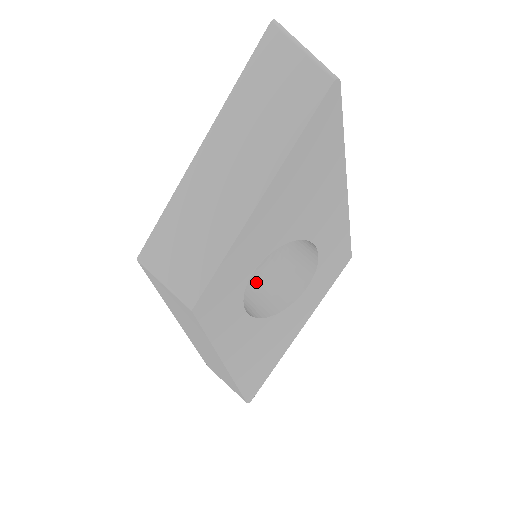
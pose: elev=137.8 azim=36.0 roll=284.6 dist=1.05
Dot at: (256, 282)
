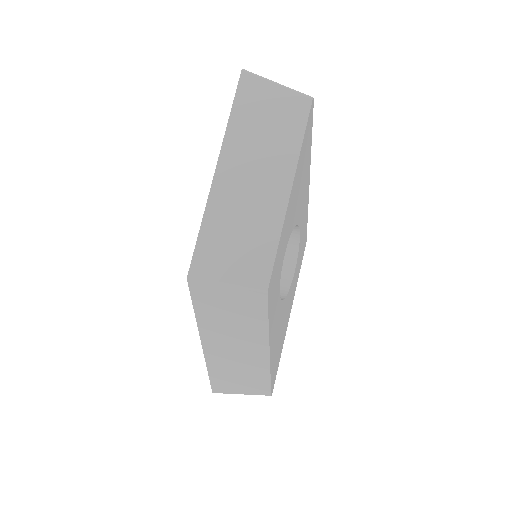
Dot at: occluded
